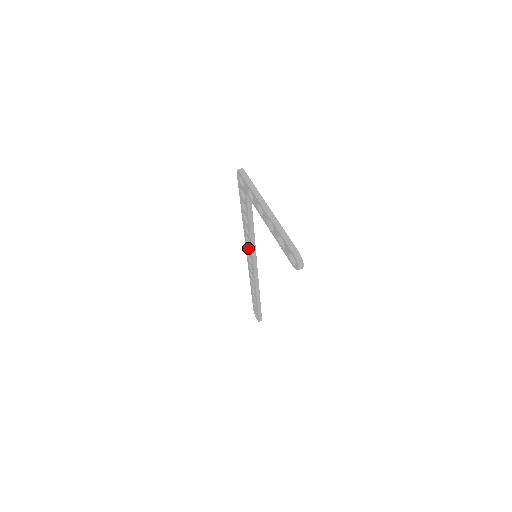
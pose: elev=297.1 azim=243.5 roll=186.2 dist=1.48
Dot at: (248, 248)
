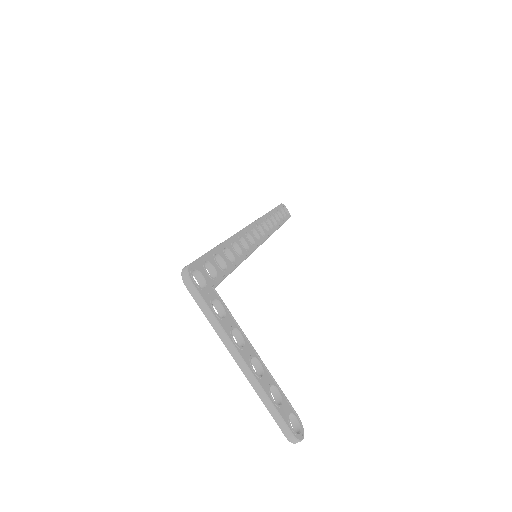
Dot at: occluded
